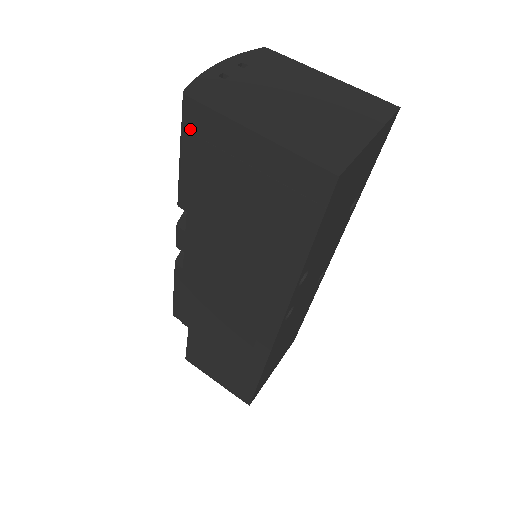
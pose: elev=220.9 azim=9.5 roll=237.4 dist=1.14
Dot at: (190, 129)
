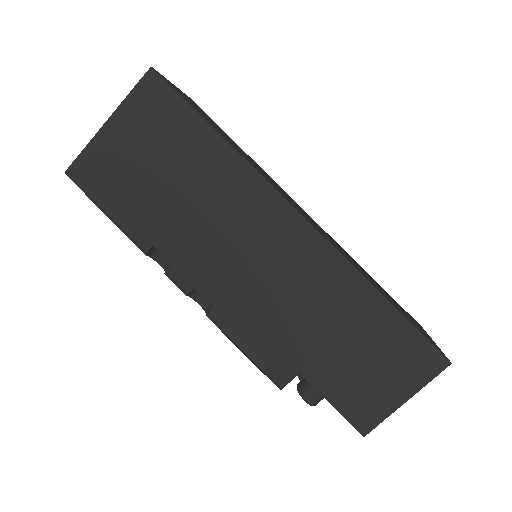
Dot at: (88, 184)
